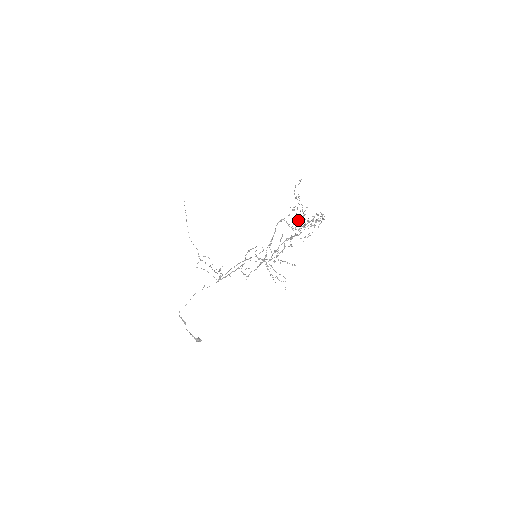
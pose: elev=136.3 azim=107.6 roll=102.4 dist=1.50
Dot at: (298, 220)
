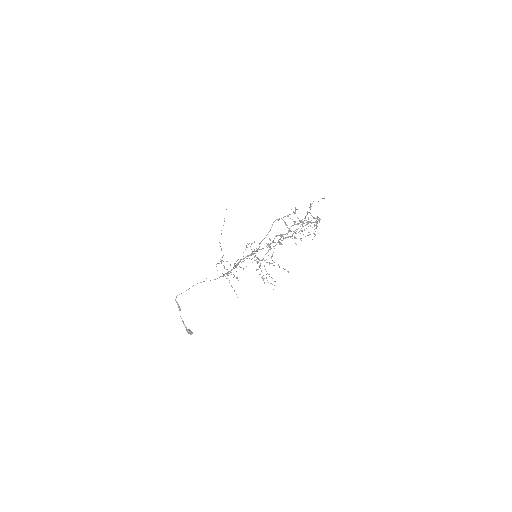
Dot at: occluded
